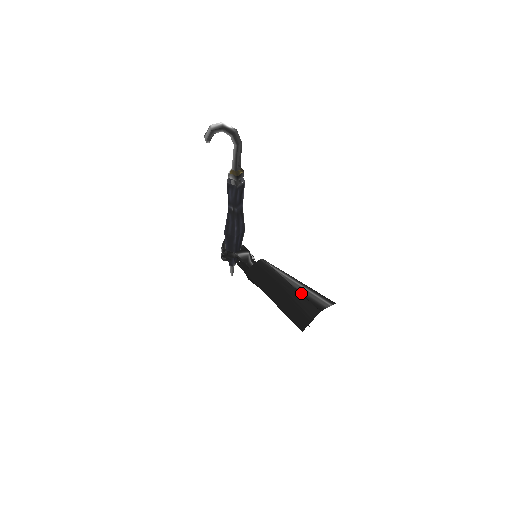
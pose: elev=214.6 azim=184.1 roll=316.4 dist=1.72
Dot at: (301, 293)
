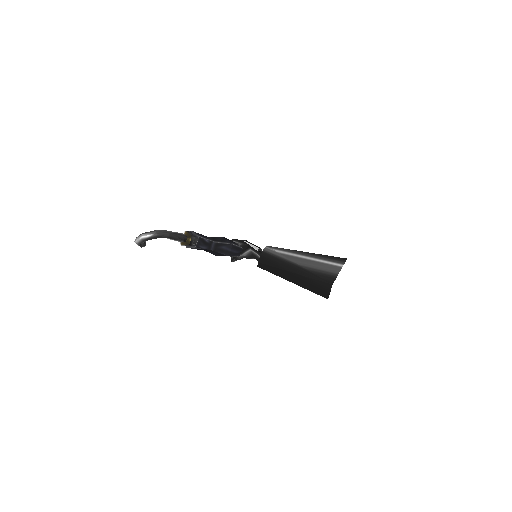
Dot at: (310, 271)
